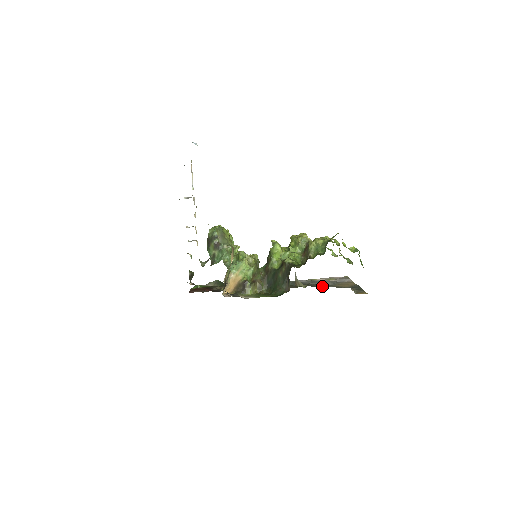
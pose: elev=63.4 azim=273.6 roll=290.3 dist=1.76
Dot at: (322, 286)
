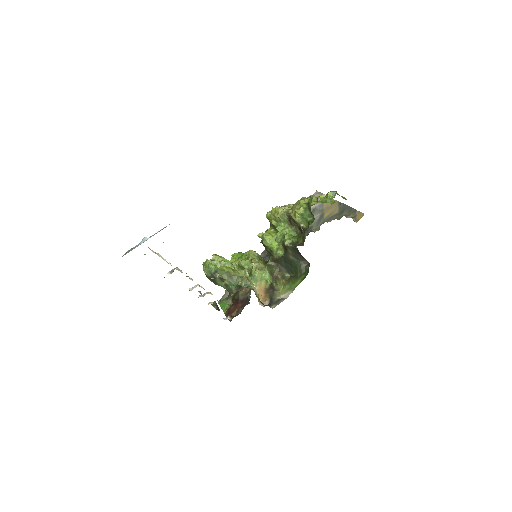
Dot at: (316, 226)
